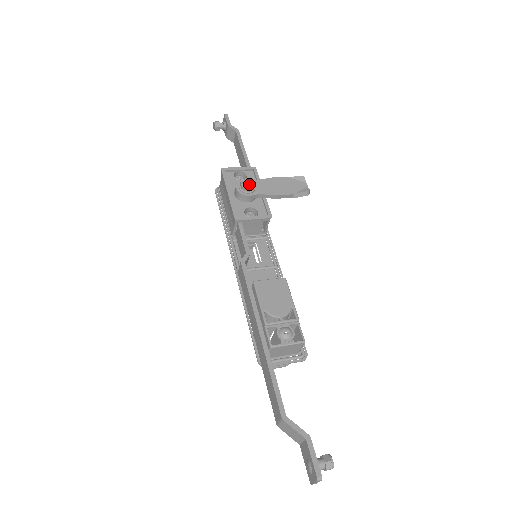
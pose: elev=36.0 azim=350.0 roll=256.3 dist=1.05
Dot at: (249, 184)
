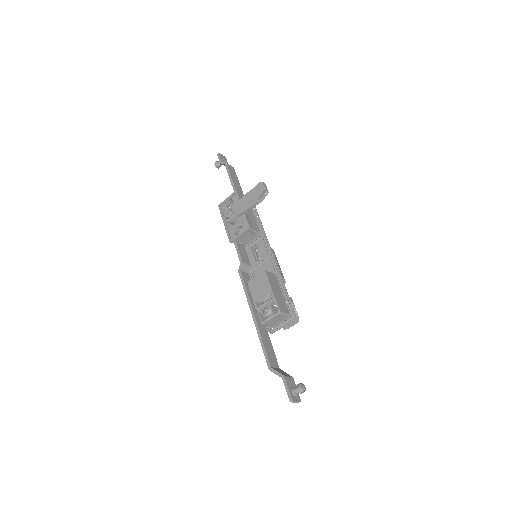
Dot at: (228, 213)
